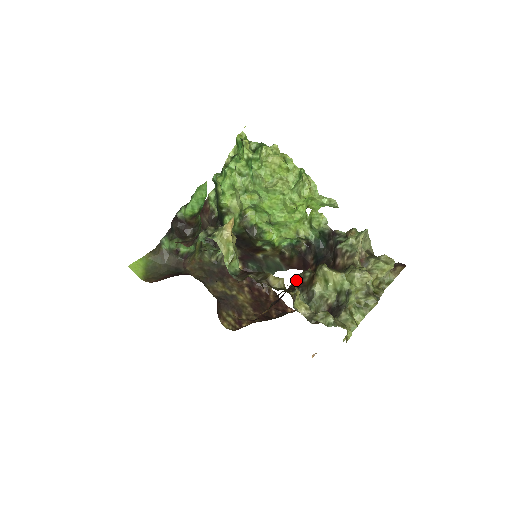
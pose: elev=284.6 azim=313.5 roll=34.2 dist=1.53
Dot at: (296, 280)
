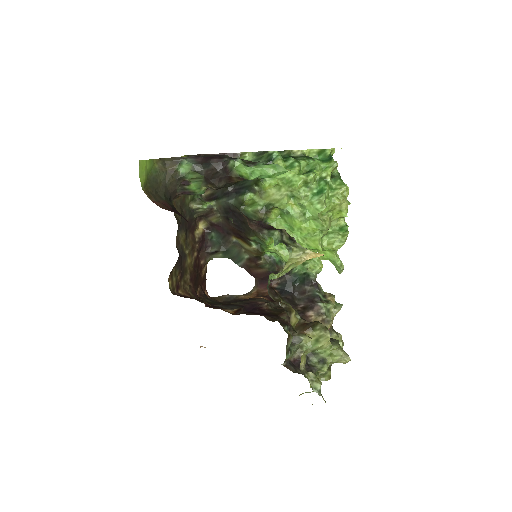
Dot at: (283, 312)
